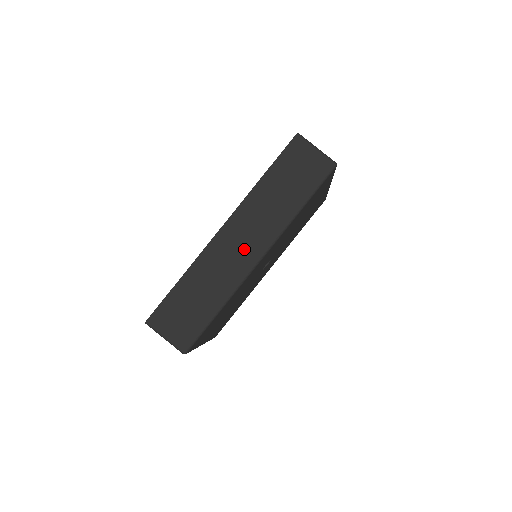
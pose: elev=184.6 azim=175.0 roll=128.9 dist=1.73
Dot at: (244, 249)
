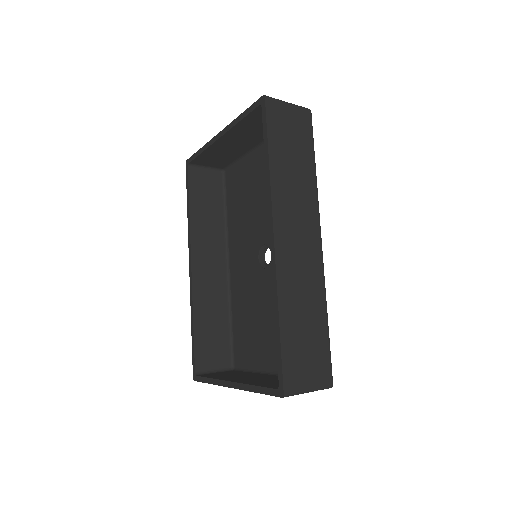
Dot at: (305, 243)
